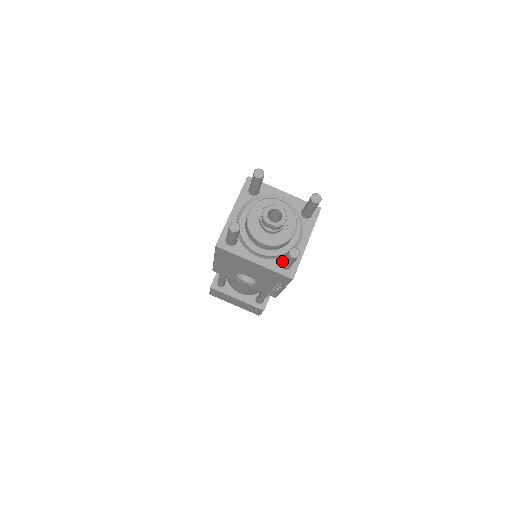
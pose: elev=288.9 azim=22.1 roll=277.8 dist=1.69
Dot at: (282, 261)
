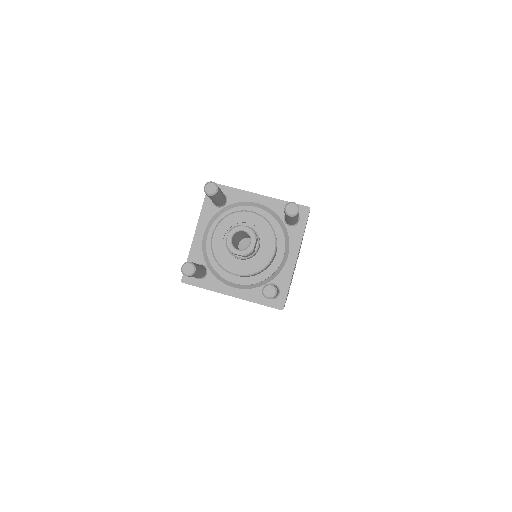
Dot at: occluded
